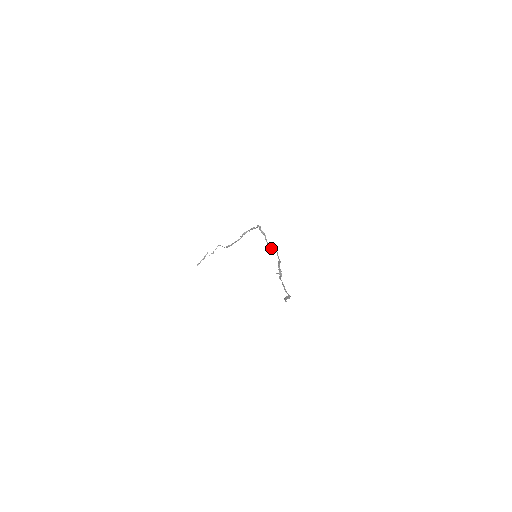
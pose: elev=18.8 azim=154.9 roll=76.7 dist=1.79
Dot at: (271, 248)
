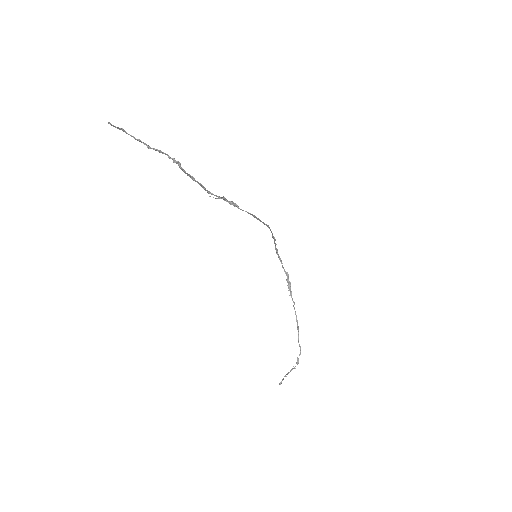
Dot at: occluded
